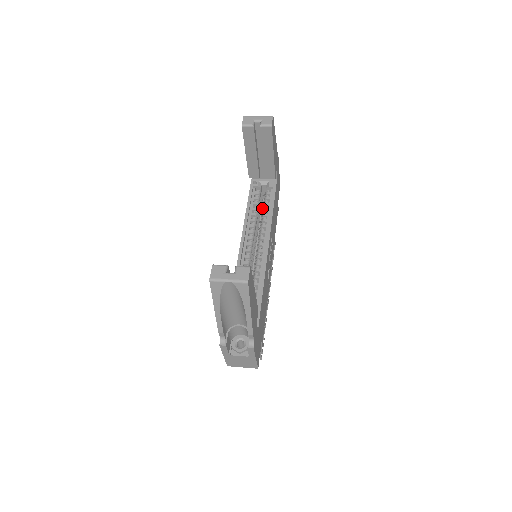
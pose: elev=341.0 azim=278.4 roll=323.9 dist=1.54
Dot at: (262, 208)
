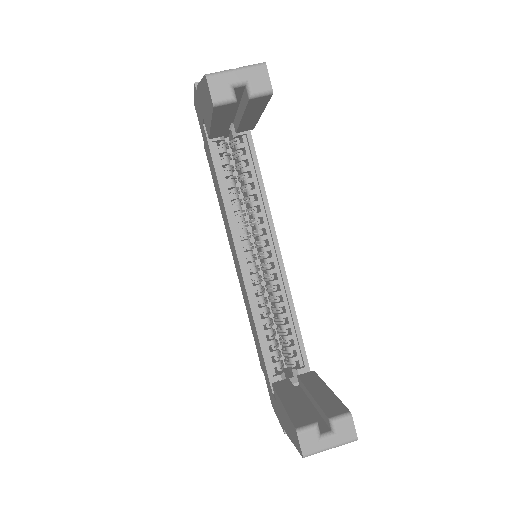
Dot at: occluded
